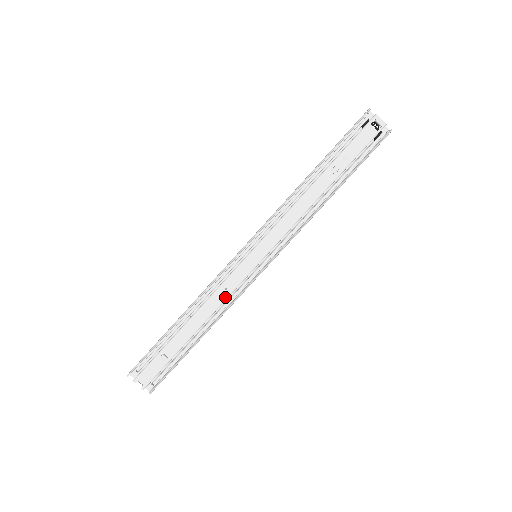
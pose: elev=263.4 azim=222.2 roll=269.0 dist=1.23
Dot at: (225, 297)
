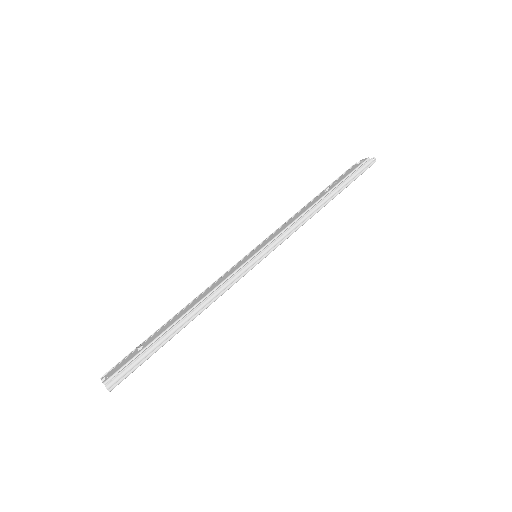
Dot at: (217, 285)
